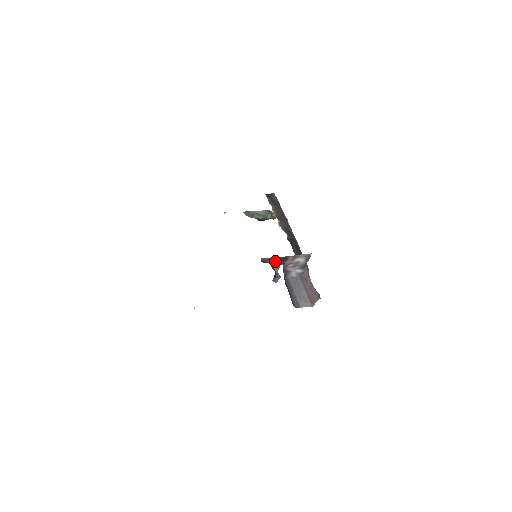
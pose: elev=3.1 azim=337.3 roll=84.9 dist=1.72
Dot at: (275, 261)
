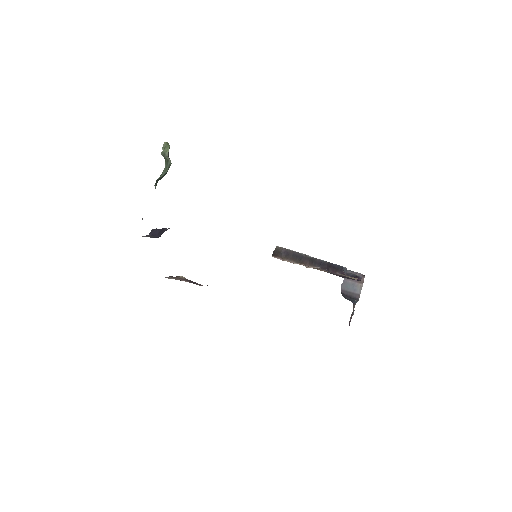
Dot at: (352, 313)
